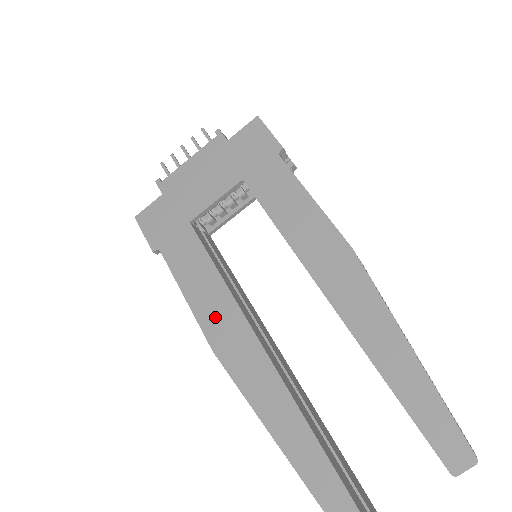
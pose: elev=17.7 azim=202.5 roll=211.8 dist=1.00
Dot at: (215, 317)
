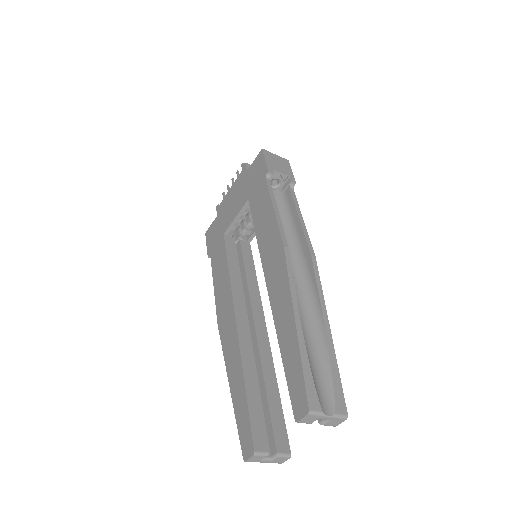
Dot at: (222, 301)
